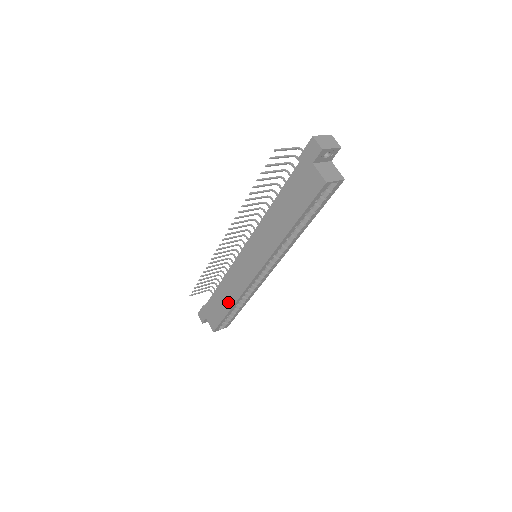
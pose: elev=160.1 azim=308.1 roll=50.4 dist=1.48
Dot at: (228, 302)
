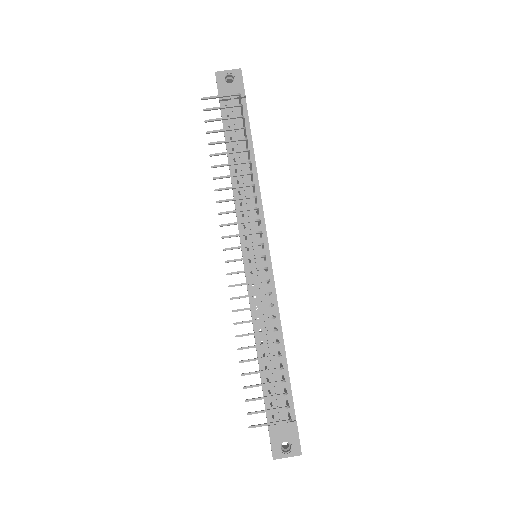
Dot at: occluded
